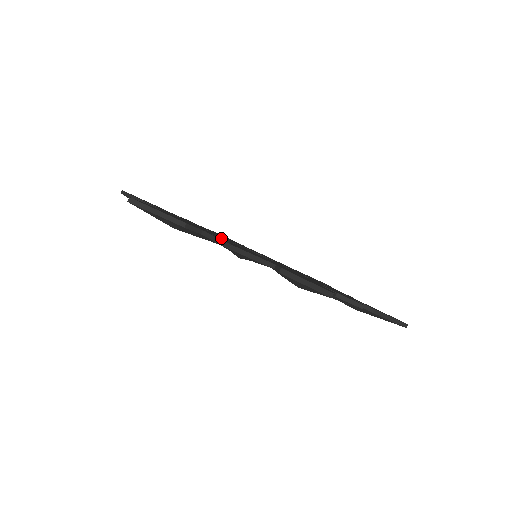
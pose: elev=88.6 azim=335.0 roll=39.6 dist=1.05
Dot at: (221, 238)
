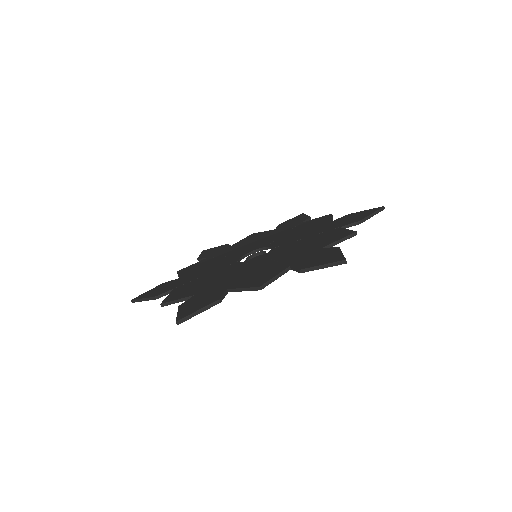
Dot at: (195, 280)
